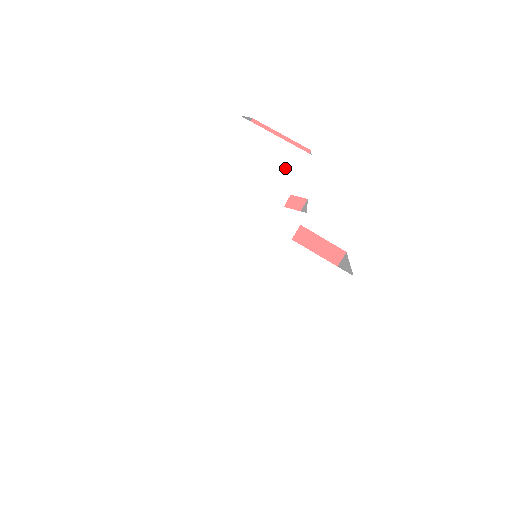
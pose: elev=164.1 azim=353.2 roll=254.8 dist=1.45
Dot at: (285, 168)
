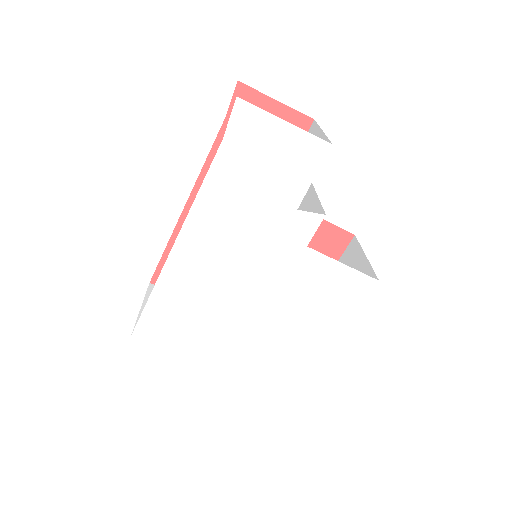
Dot at: (298, 162)
